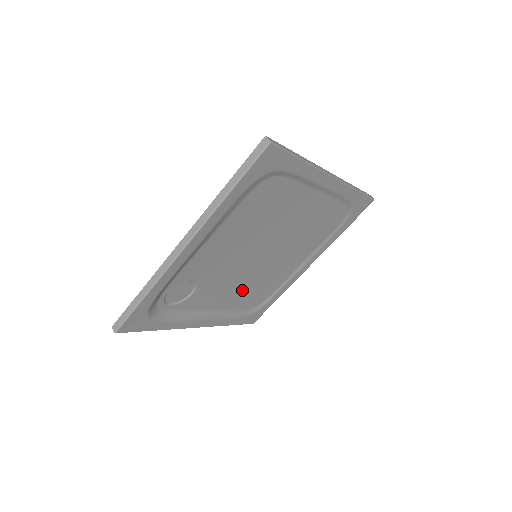
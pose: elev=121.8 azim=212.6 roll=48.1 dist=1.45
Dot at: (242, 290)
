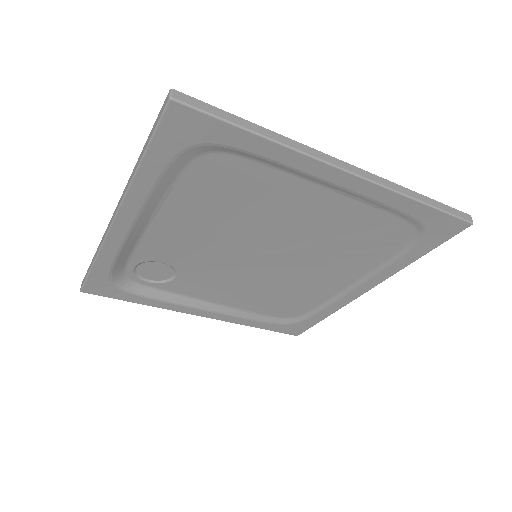
Dot at: (256, 292)
